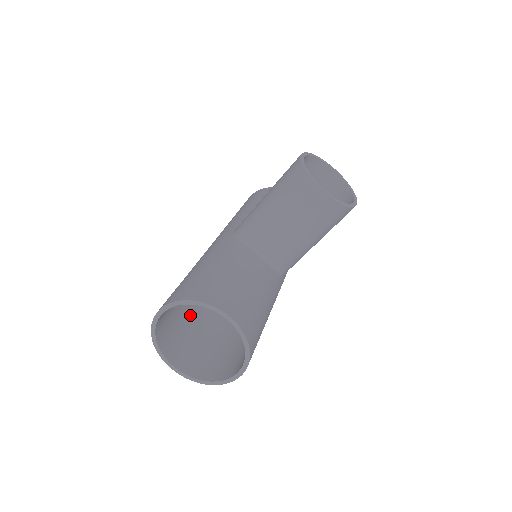
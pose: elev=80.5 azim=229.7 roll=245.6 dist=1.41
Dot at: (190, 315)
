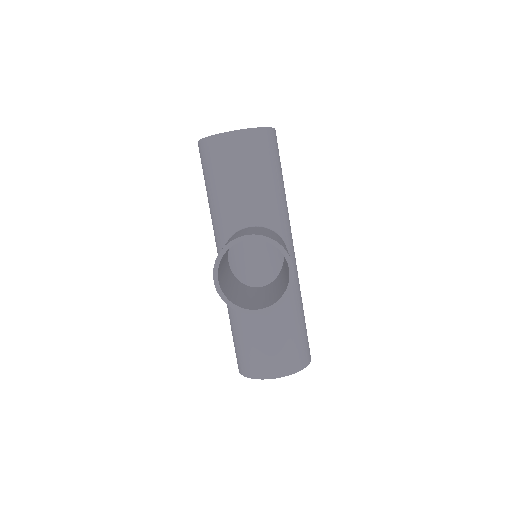
Dot at: occluded
